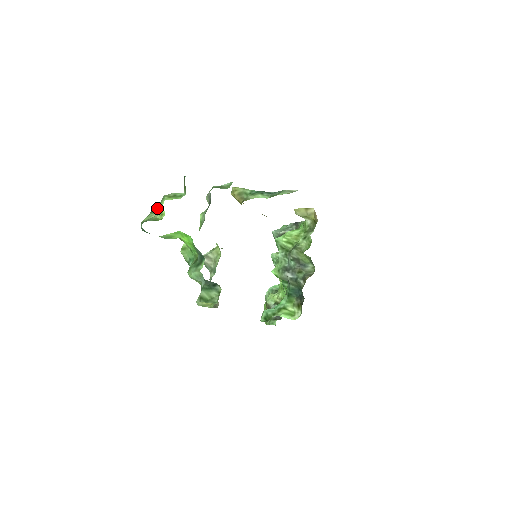
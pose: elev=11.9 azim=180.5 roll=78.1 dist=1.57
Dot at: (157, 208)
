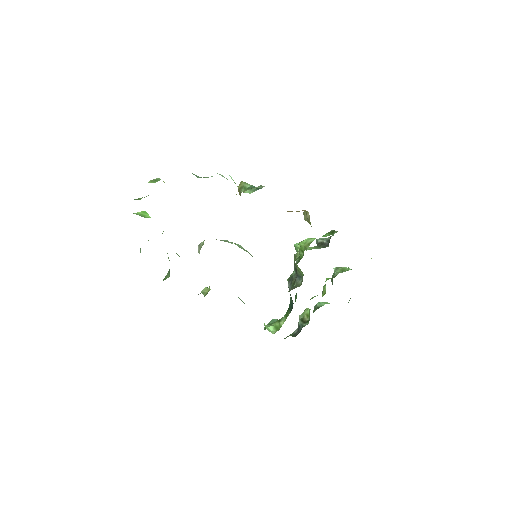
Dot at: occluded
